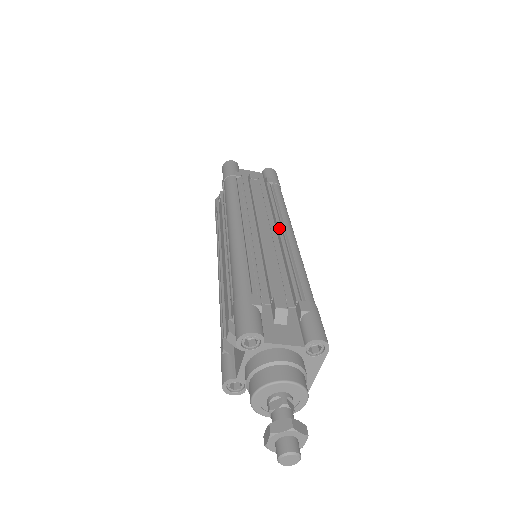
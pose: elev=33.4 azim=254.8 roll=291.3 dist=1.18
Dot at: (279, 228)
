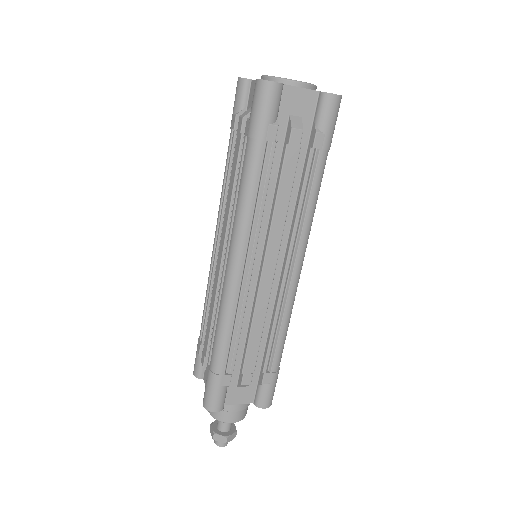
Dot at: (286, 267)
